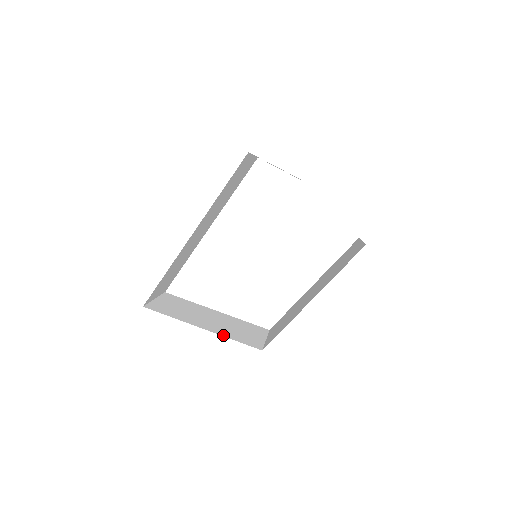
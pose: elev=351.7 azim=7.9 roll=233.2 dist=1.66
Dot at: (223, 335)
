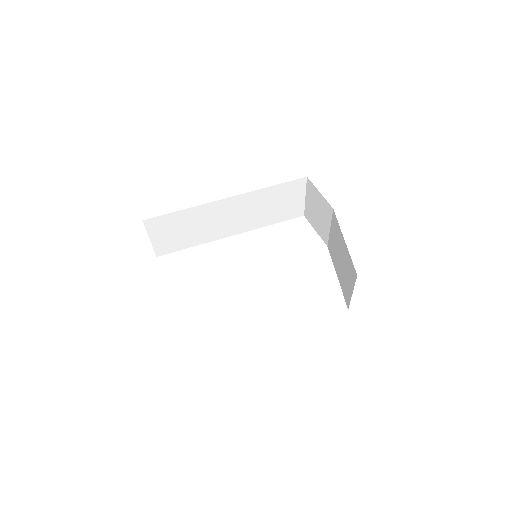
Dot at: occluded
